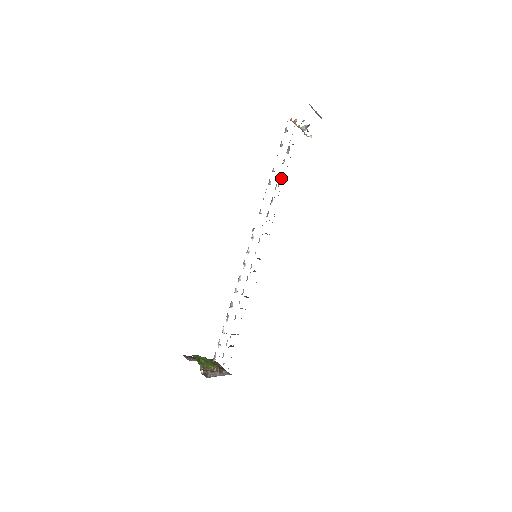
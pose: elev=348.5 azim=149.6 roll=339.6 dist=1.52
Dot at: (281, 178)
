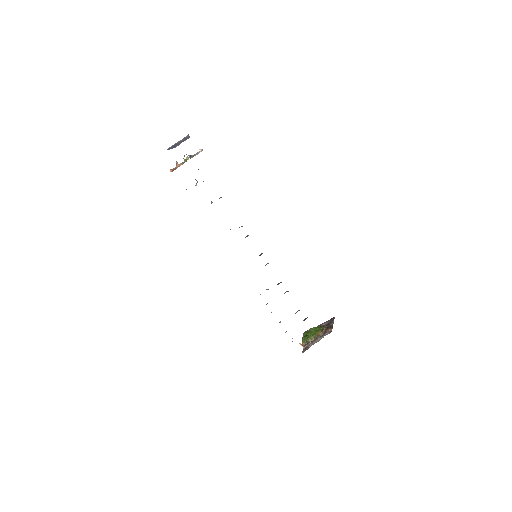
Dot at: (211, 201)
